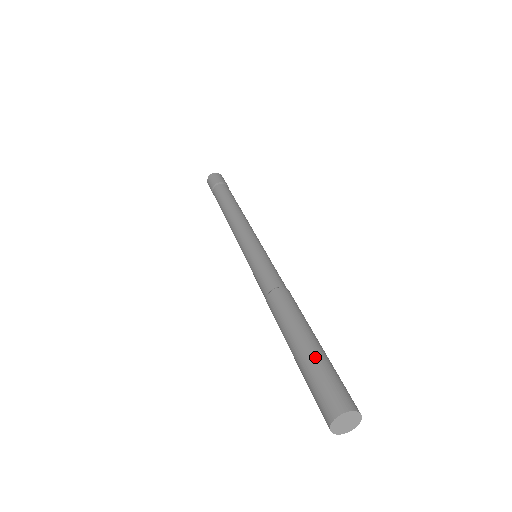
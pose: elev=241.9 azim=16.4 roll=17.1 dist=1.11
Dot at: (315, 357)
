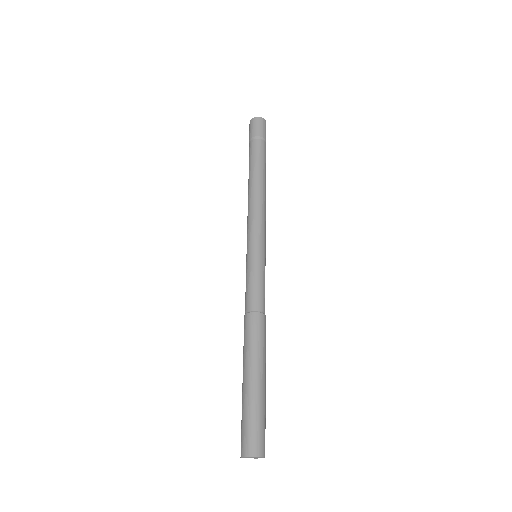
Dot at: (263, 400)
